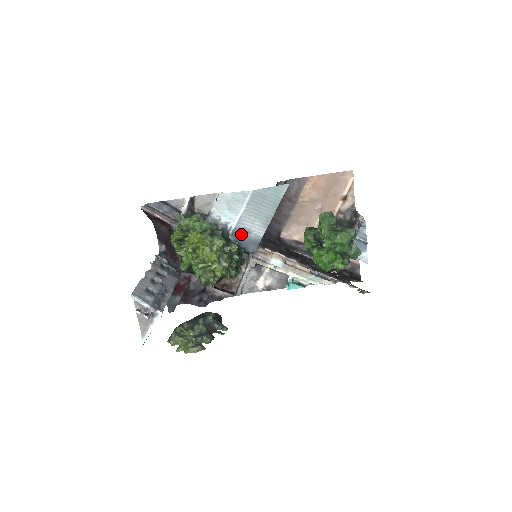
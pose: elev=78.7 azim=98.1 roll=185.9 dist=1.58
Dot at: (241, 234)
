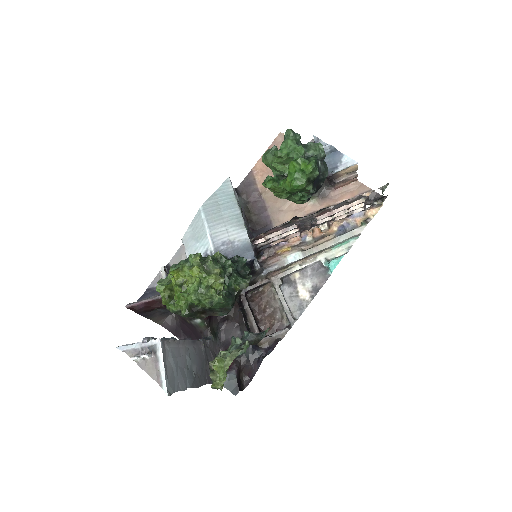
Dot at: (225, 250)
